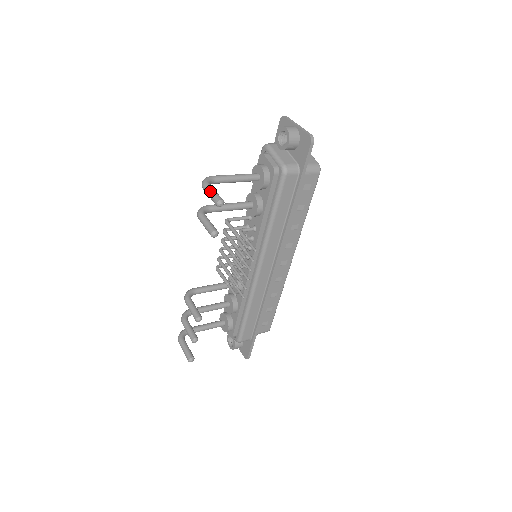
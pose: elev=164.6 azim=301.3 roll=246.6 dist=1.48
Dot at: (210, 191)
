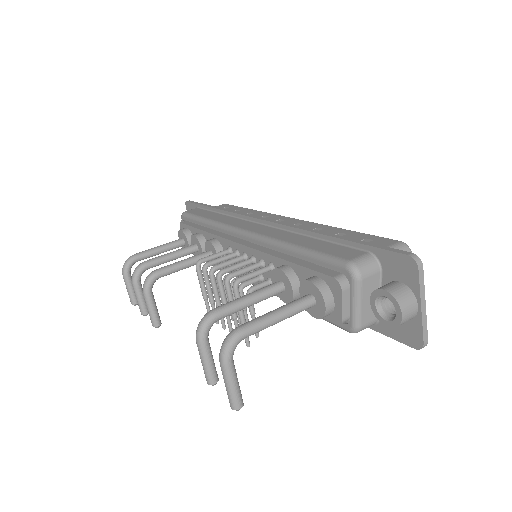
Dot at: (229, 385)
